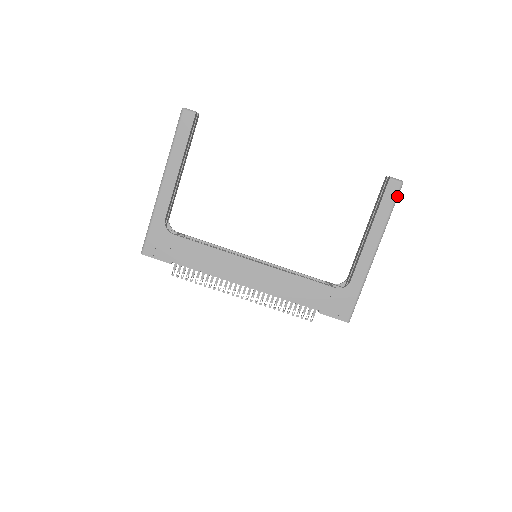
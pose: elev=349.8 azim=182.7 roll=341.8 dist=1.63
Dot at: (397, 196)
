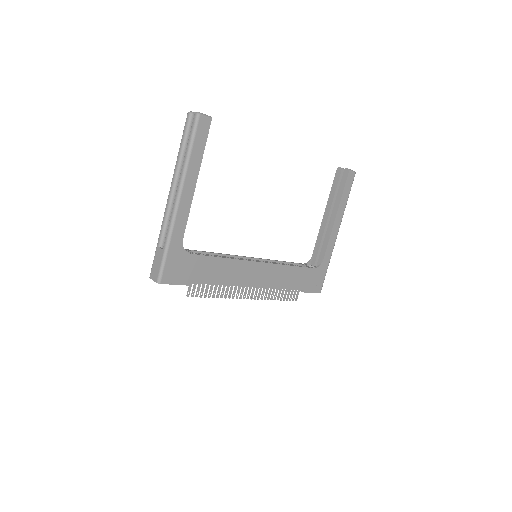
Dot at: occluded
